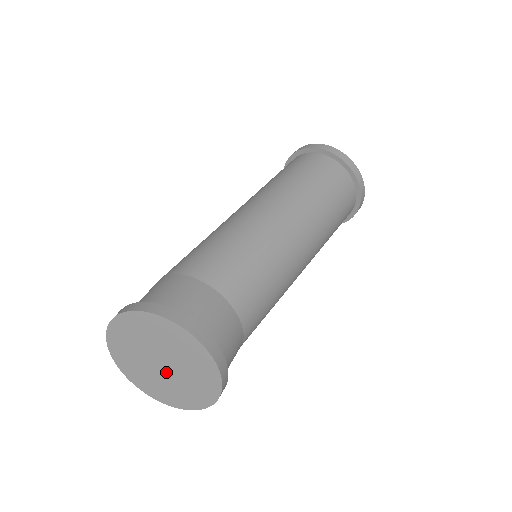
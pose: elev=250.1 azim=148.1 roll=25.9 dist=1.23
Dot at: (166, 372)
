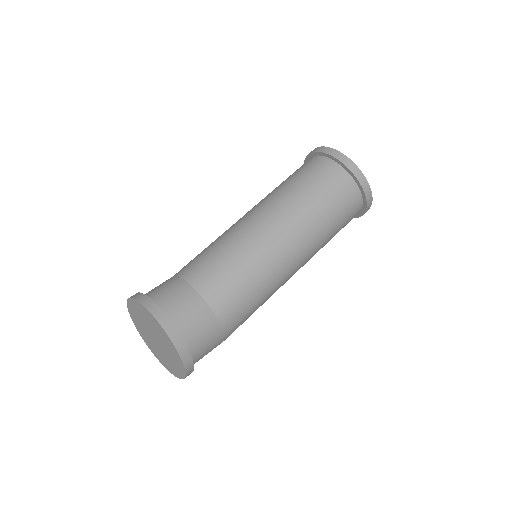
Dot at: (160, 346)
